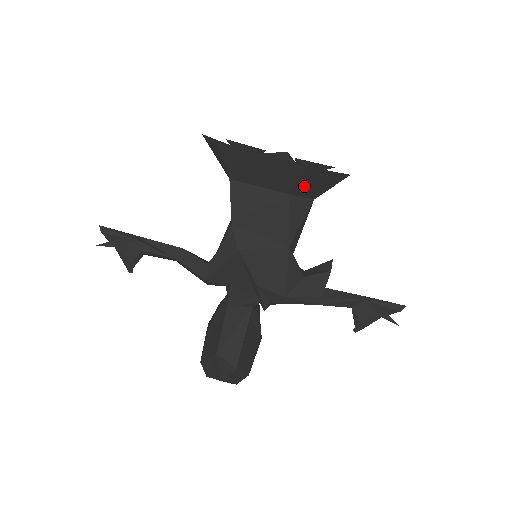
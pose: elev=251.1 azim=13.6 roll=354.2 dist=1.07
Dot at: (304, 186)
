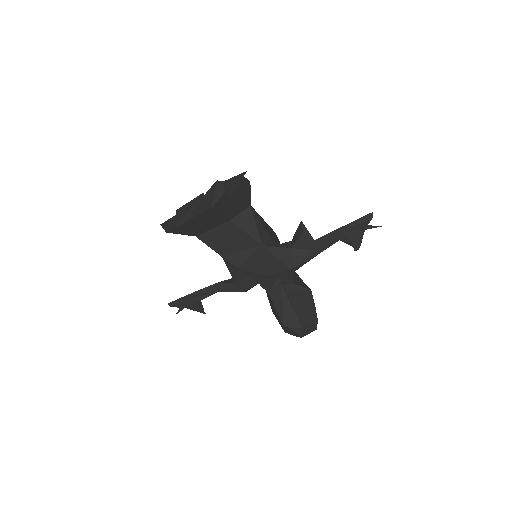
Dot at: (233, 211)
